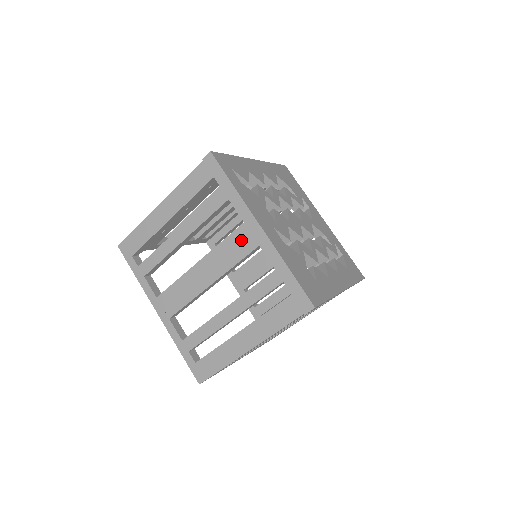
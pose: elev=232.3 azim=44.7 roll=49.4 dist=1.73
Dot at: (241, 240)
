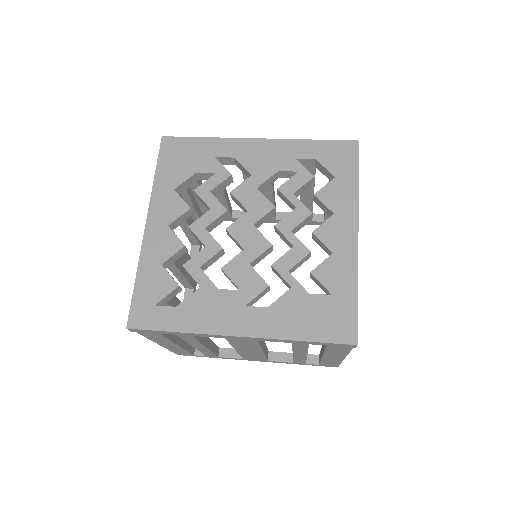
Dot at: (240, 341)
